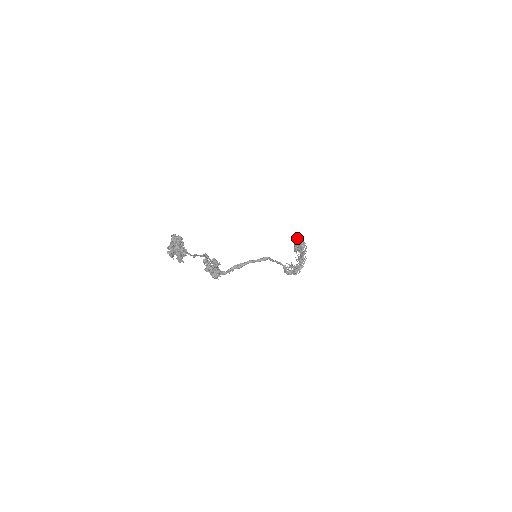
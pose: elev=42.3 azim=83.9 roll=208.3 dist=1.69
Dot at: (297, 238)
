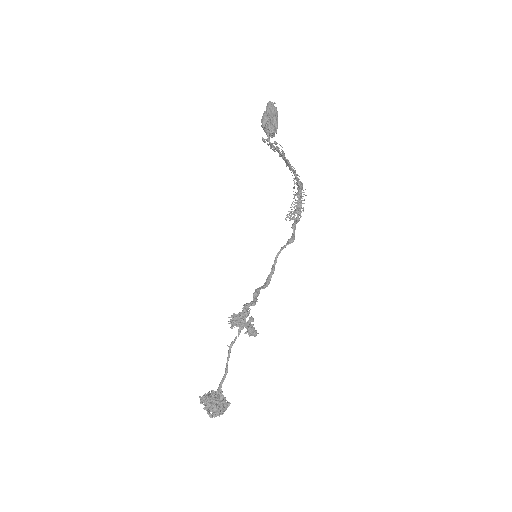
Dot at: occluded
